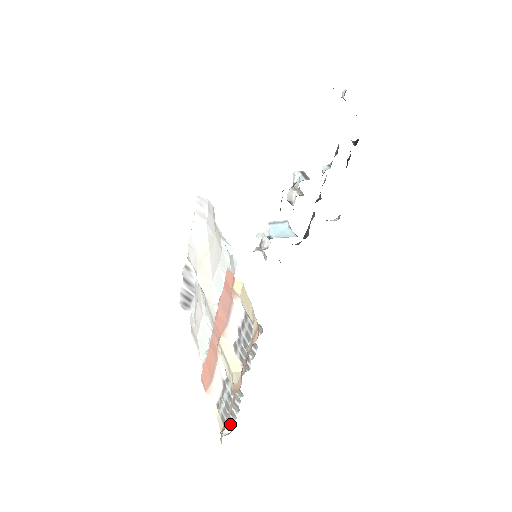
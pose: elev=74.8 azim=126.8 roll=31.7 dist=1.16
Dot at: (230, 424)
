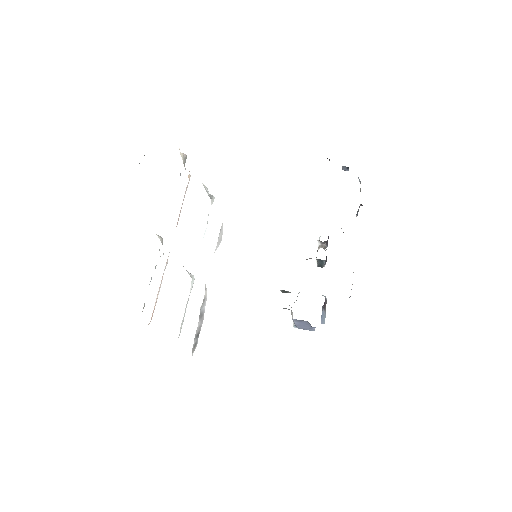
Dot at: occluded
